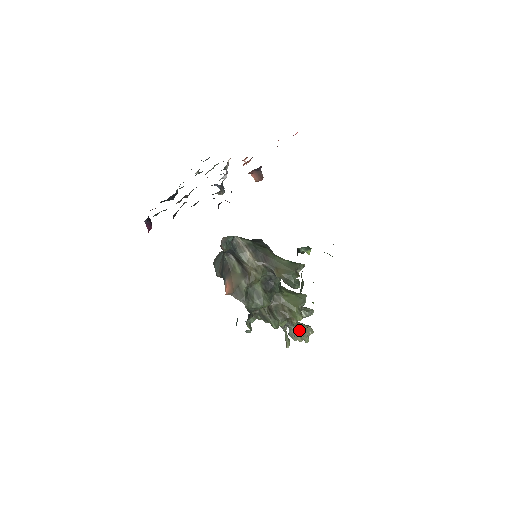
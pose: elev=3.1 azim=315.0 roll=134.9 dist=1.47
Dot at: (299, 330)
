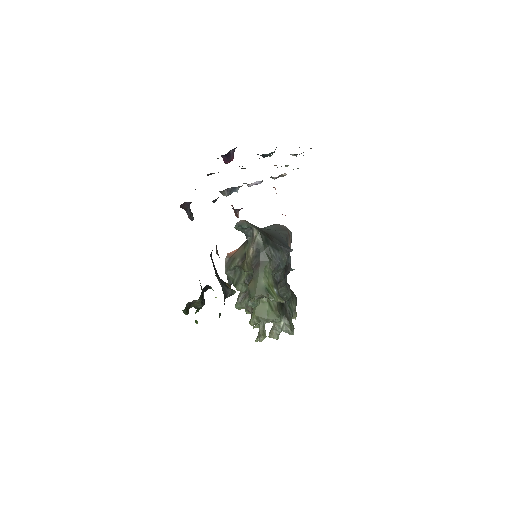
Dot at: (276, 330)
